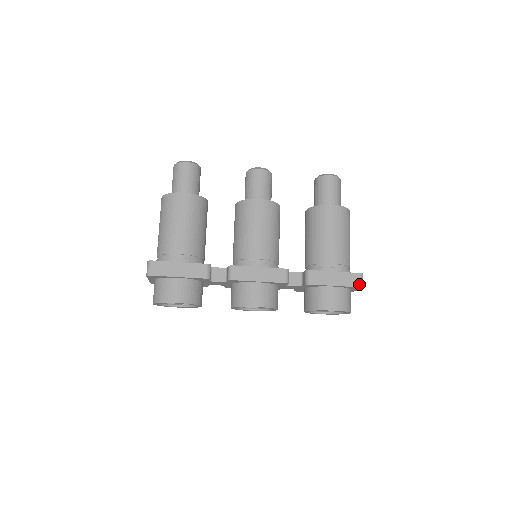
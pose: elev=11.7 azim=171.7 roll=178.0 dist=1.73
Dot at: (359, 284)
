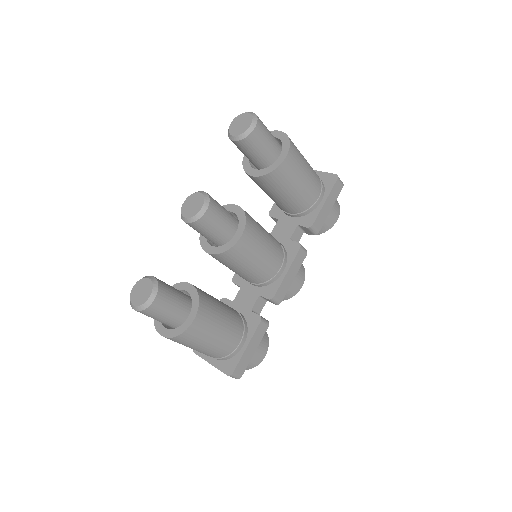
Dot at: (341, 187)
